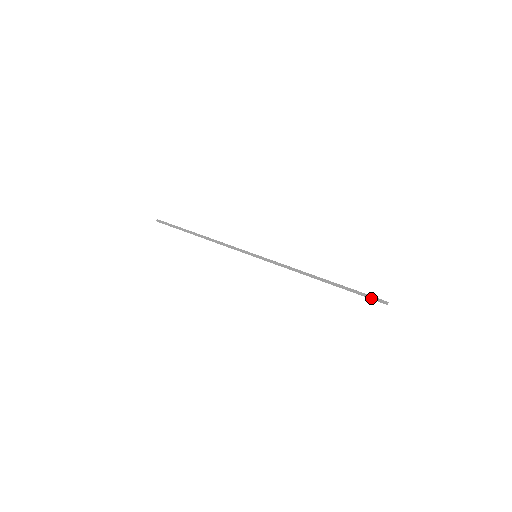
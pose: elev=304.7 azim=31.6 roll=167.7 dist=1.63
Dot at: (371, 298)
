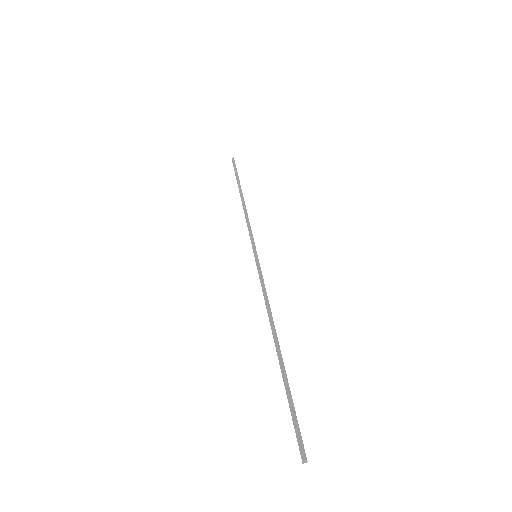
Dot at: (295, 429)
